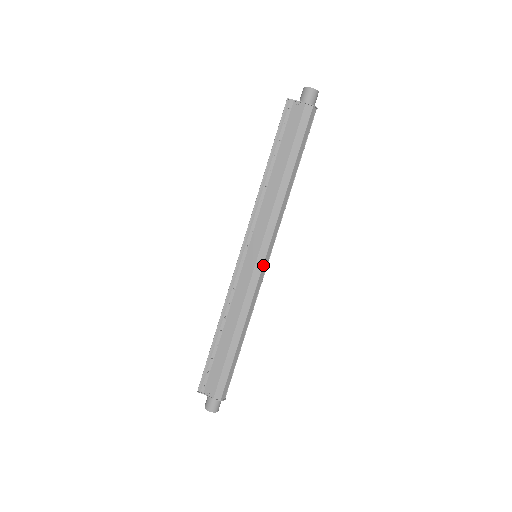
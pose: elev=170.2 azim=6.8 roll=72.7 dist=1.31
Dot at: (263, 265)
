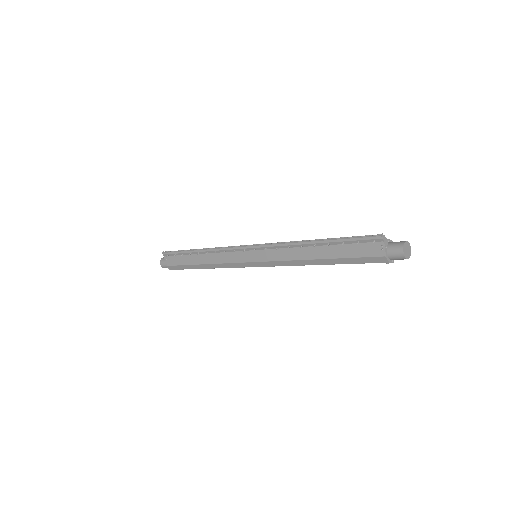
Dot at: occluded
